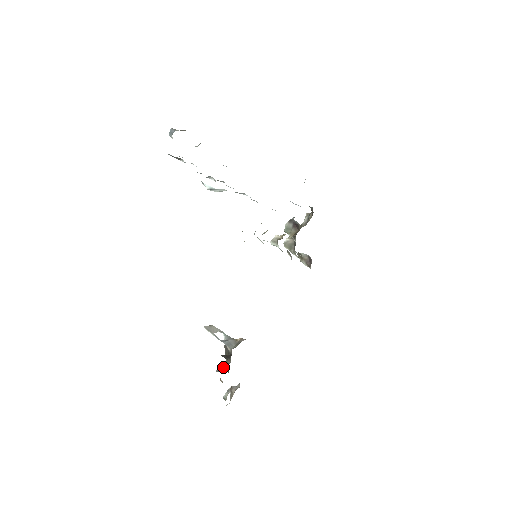
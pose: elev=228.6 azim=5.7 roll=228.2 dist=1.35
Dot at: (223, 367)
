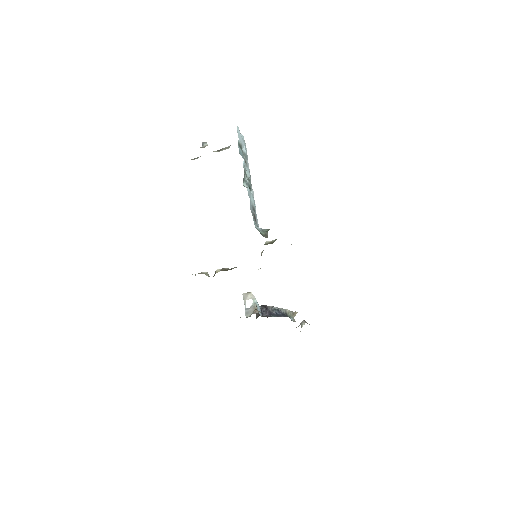
Dot at: (267, 317)
